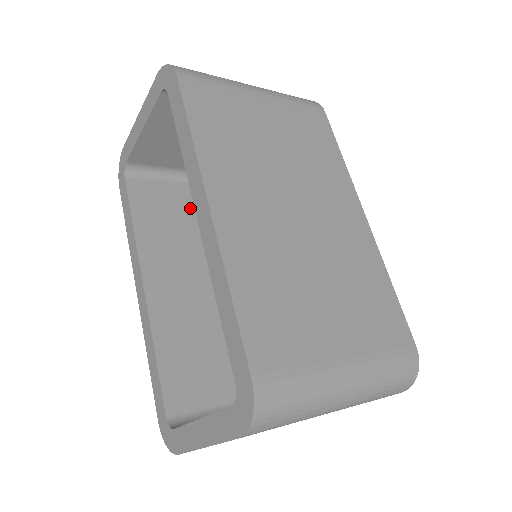
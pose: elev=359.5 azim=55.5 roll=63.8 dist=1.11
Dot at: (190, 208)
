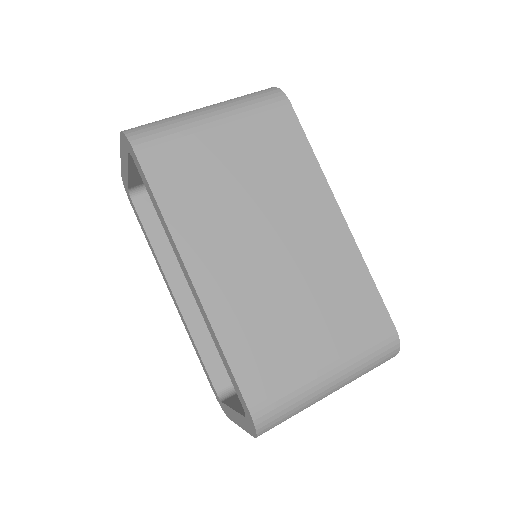
Dot at: occluded
